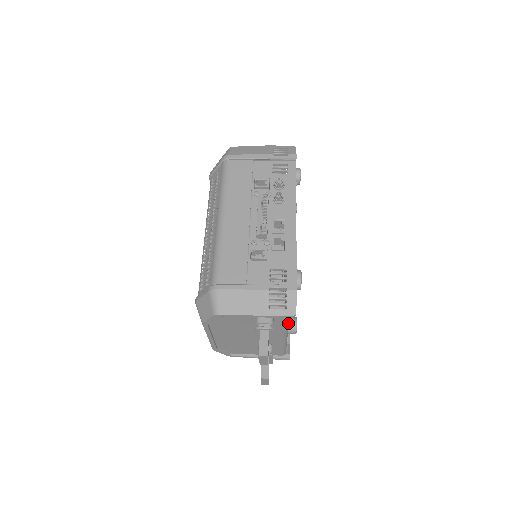
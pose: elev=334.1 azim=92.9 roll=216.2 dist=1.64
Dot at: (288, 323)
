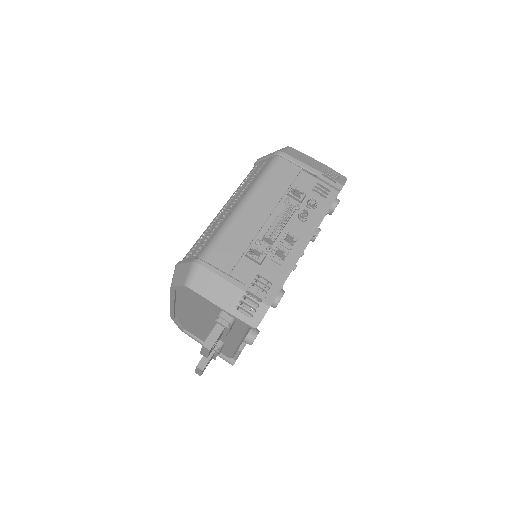
Dot at: (247, 332)
